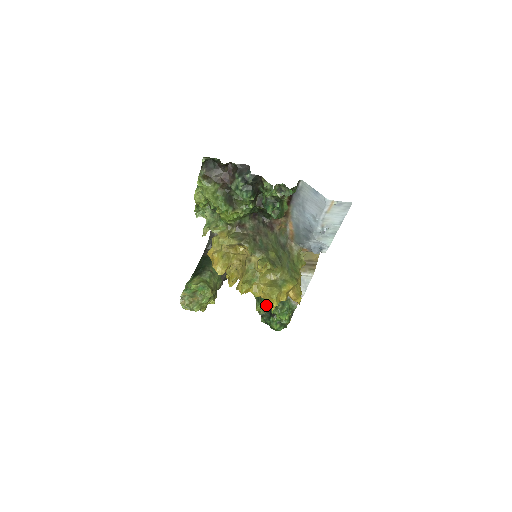
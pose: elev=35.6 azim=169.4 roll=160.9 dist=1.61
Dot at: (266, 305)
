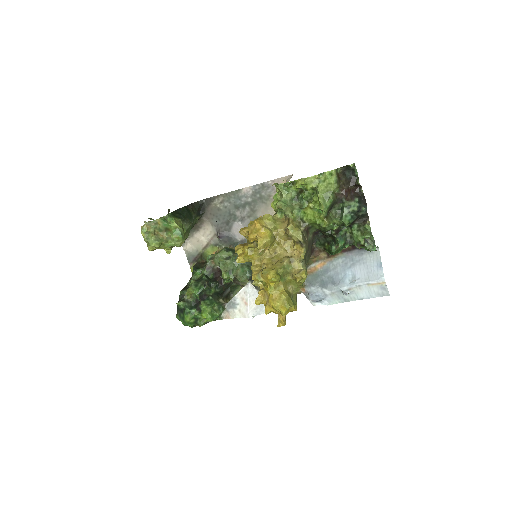
Dot at: (200, 295)
